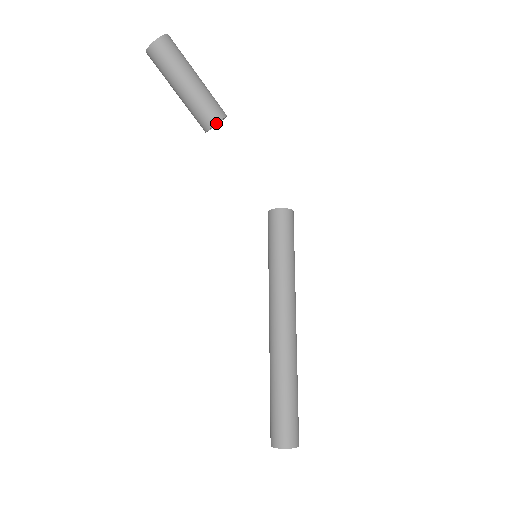
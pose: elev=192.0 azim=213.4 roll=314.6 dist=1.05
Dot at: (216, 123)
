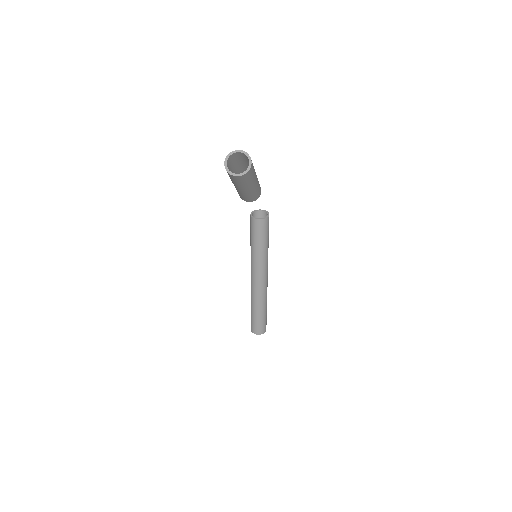
Dot at: occluded
